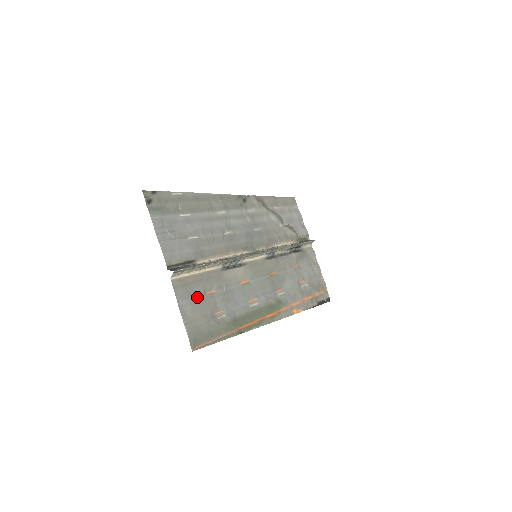
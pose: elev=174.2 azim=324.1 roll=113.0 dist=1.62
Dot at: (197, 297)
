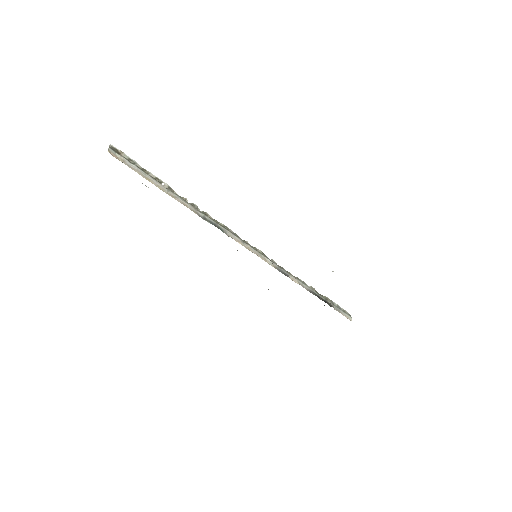
Dot at: occluded
